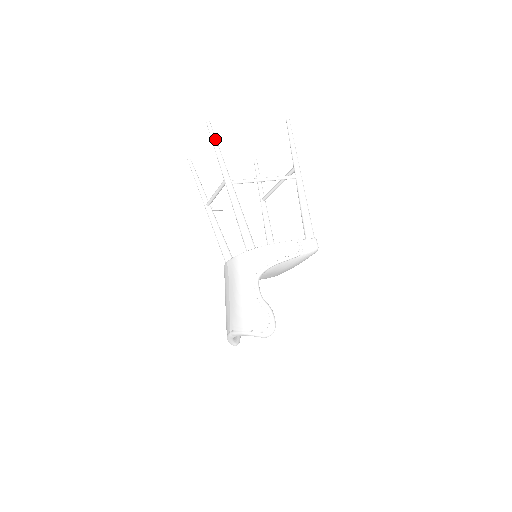
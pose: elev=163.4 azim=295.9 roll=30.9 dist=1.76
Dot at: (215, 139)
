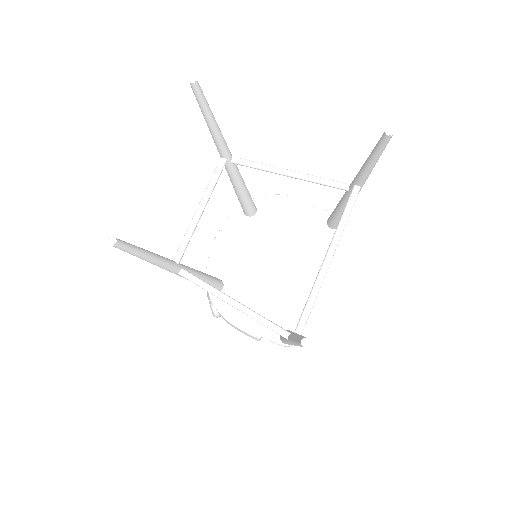
Dot at: occluded
